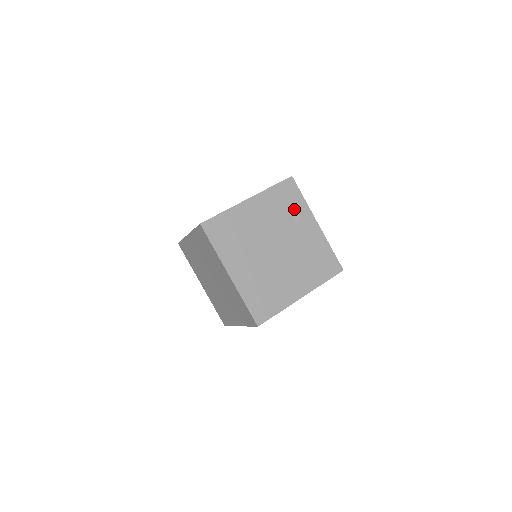
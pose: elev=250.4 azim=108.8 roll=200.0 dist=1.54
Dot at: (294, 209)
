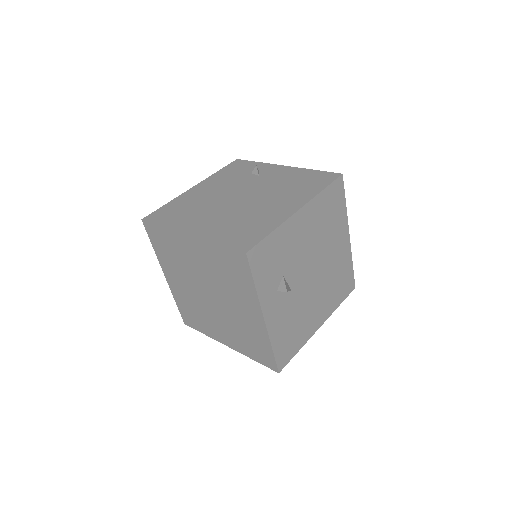
Dot at: (250, 171)
